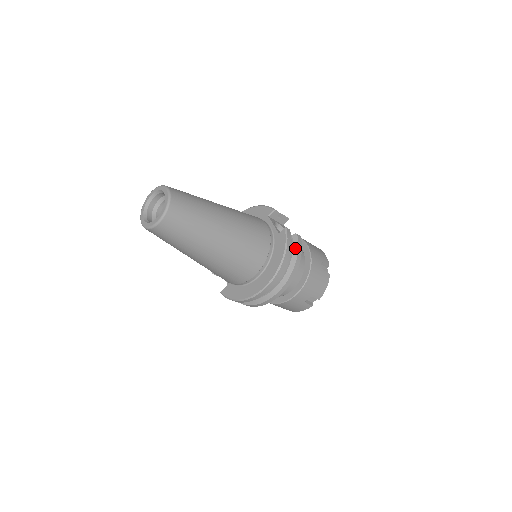
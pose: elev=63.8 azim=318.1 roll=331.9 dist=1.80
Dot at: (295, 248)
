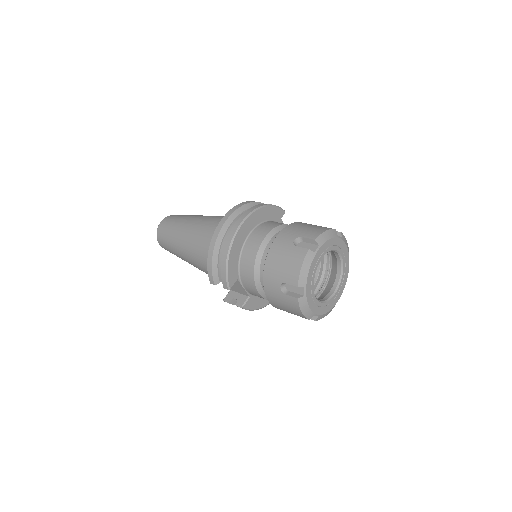
Dot at: occluded
